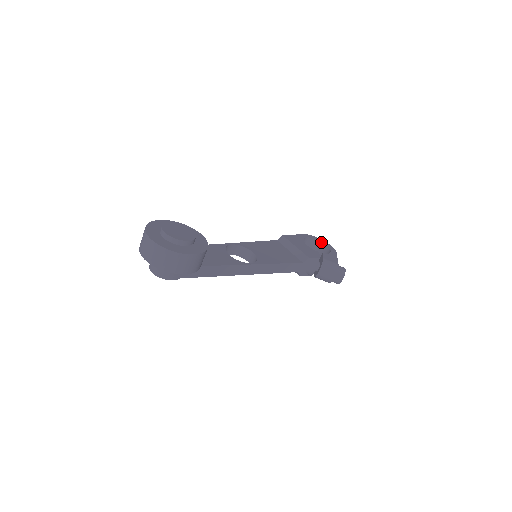
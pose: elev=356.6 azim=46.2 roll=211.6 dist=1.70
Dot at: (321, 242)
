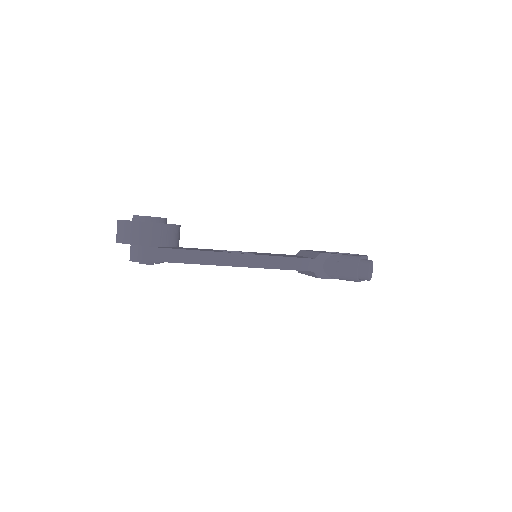
Dot at: occluded
